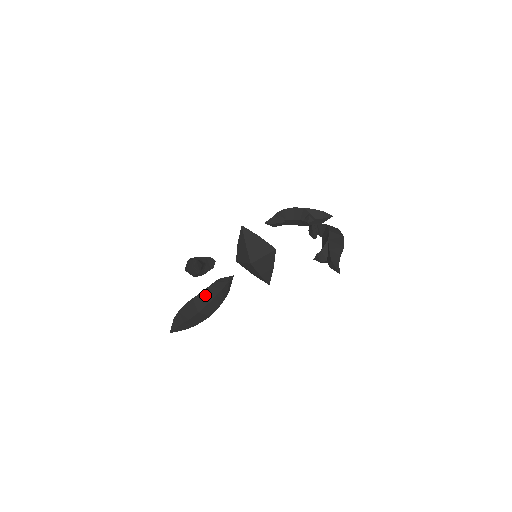
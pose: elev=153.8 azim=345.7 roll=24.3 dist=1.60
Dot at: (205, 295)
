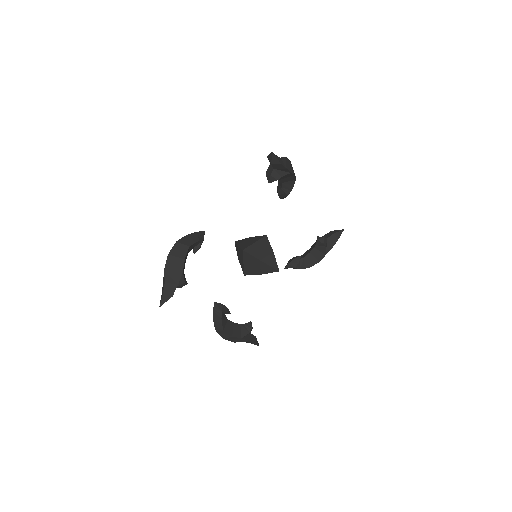
Dot at: occluded
